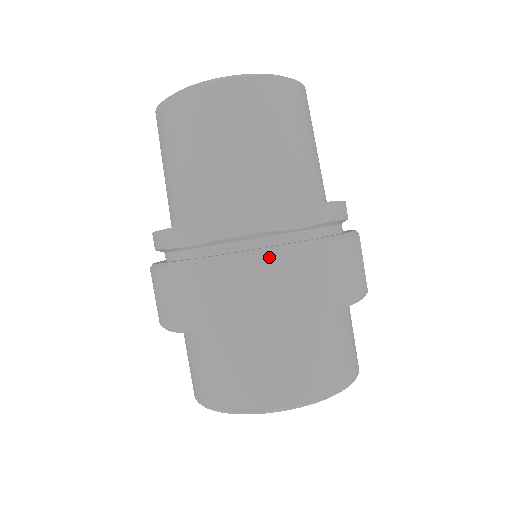
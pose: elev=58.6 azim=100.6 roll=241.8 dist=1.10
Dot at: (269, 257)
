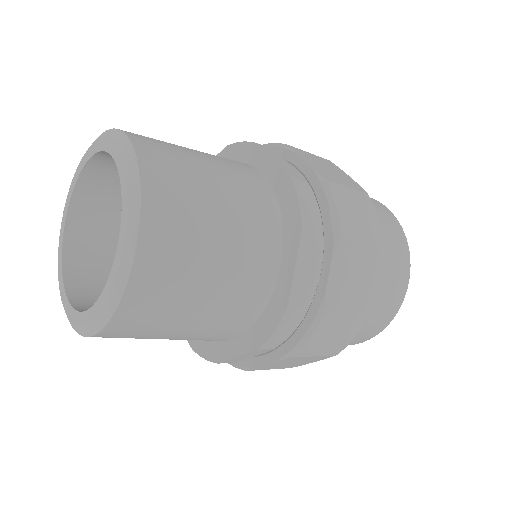
Dot at: (325, 319)
